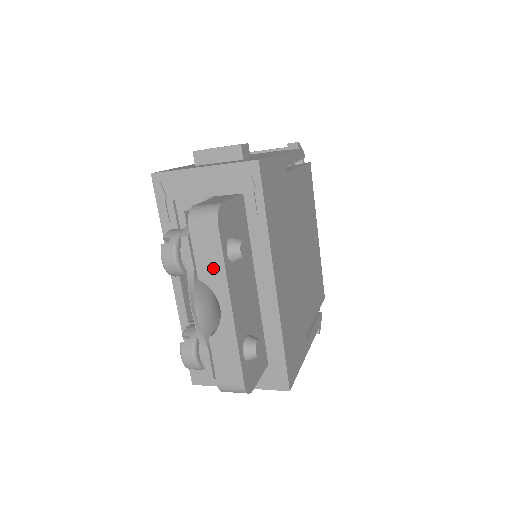
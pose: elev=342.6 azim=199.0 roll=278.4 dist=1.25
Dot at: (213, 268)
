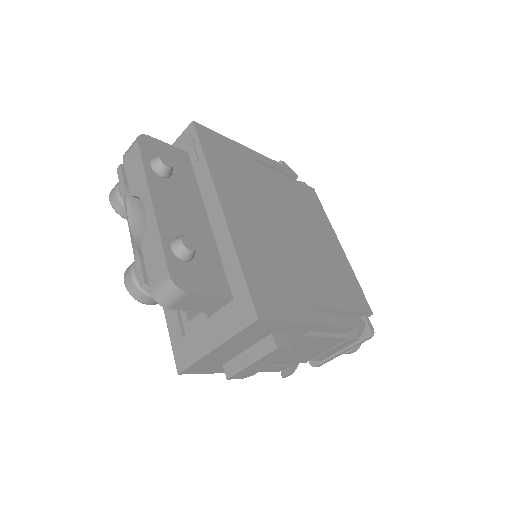
Dot at: (138, 177)
